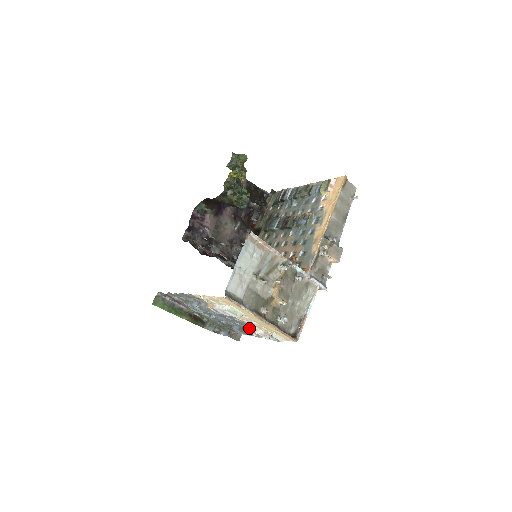
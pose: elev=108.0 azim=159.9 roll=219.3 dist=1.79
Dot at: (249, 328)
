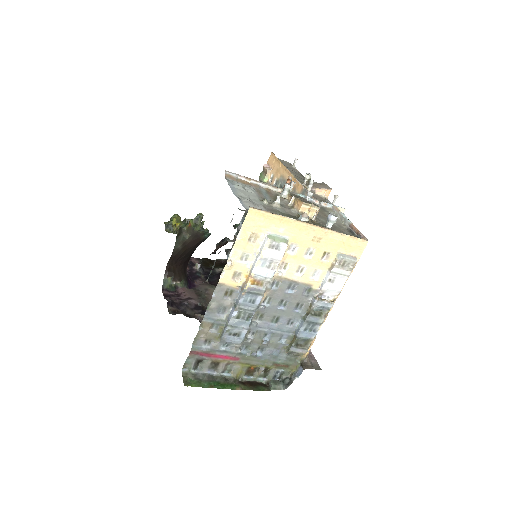
Dot at: (312, 298)
